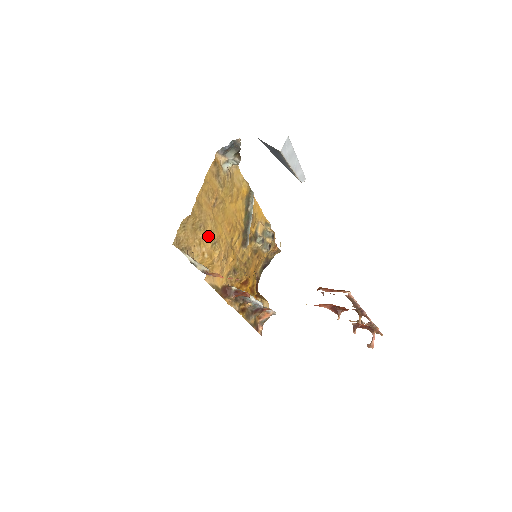
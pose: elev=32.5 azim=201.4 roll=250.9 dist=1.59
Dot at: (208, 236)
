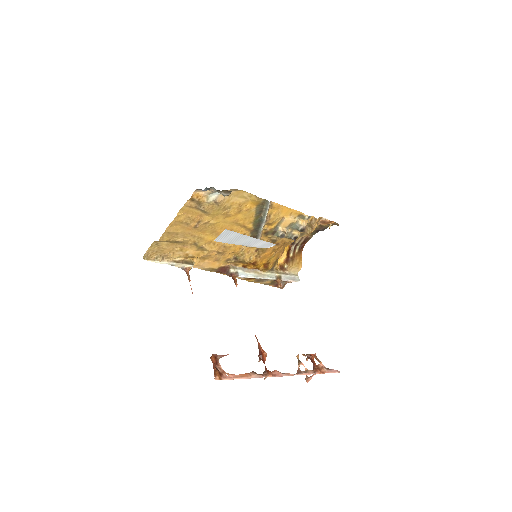
Dot at: (192, 244)
